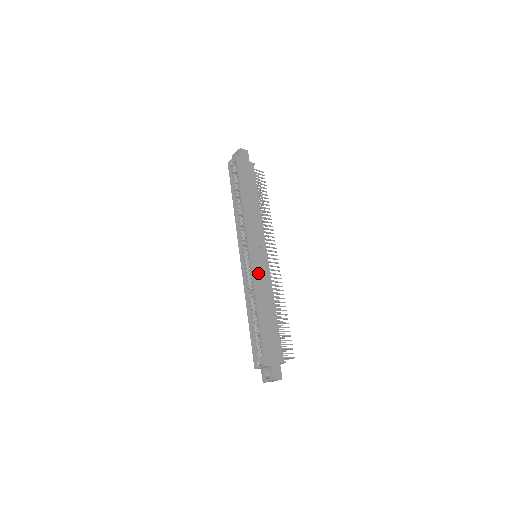
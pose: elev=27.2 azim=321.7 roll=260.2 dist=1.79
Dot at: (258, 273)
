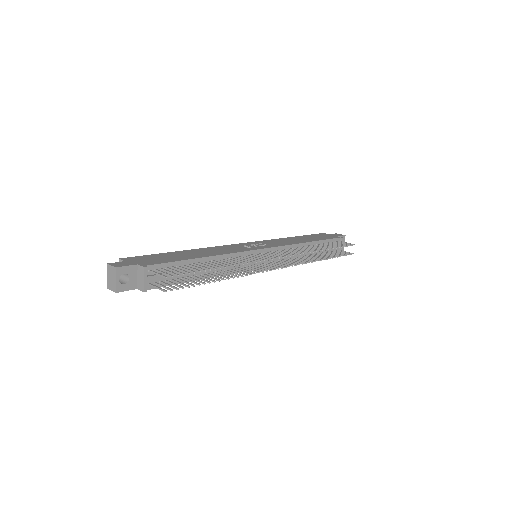
Dot at: (230, 247)
